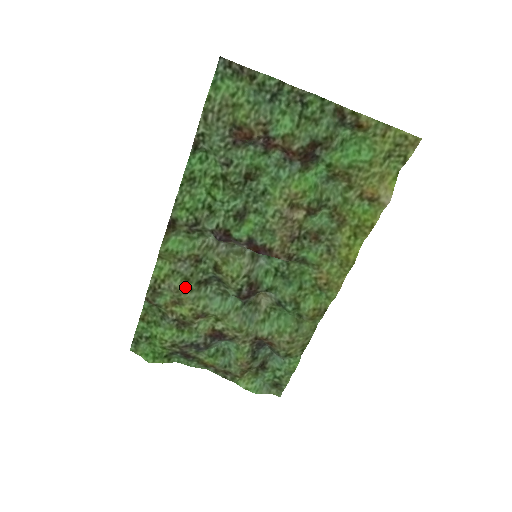
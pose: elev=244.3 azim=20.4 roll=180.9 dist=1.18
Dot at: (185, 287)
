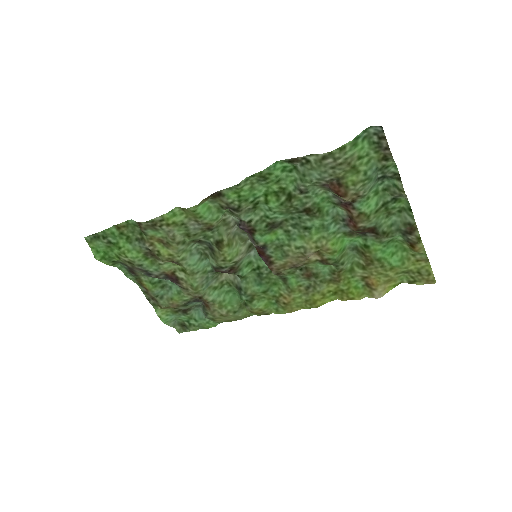
Dot at: (182, 239)
